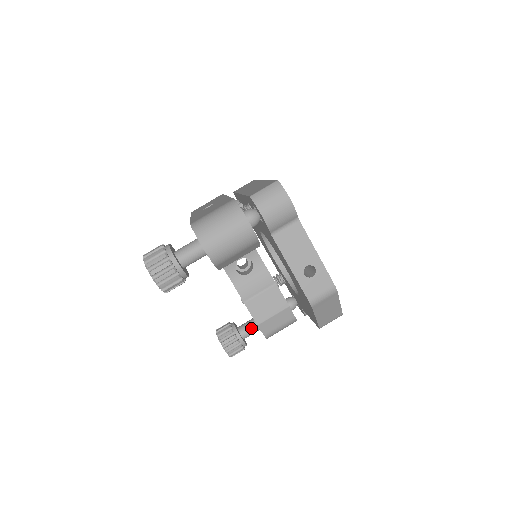
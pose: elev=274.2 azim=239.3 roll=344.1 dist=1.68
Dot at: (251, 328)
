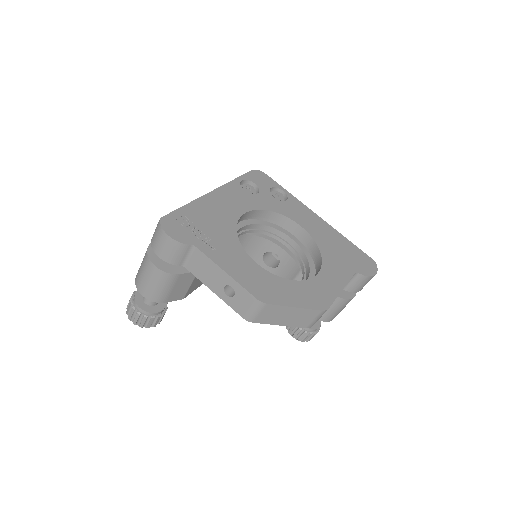
Dot at: occluded
